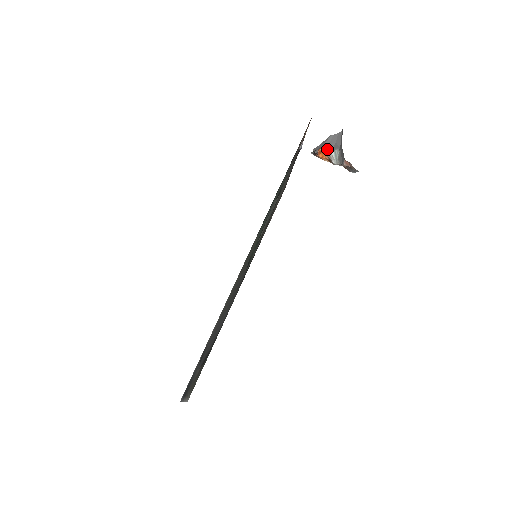
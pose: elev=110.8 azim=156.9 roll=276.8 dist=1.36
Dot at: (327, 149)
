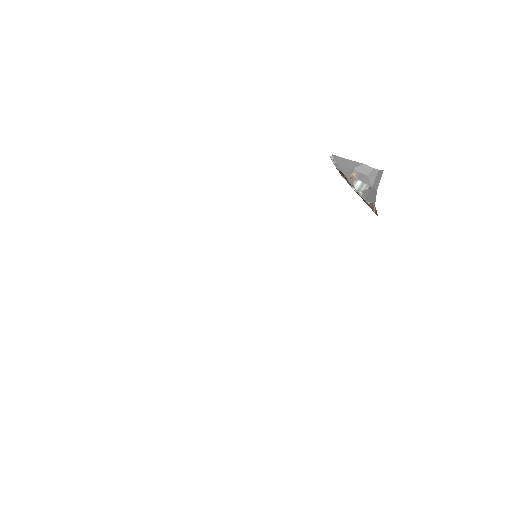
Dot at: (355, 175)
